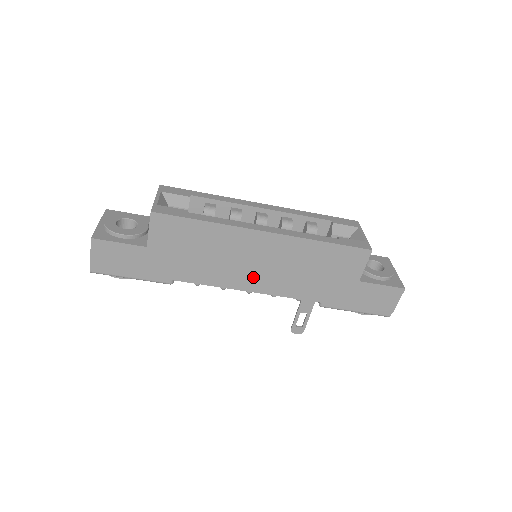
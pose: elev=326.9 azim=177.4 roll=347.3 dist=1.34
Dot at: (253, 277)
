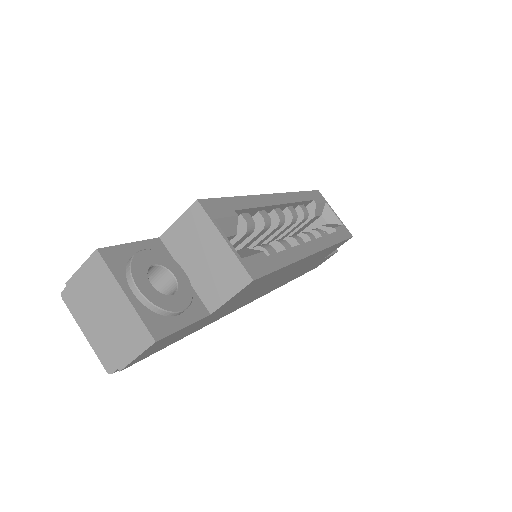
Dot at: (268, 289)
